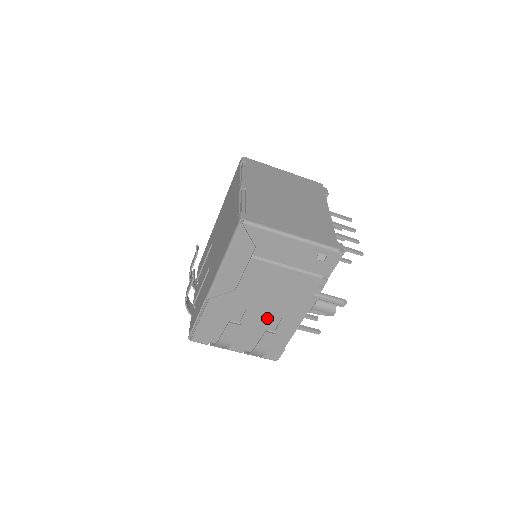
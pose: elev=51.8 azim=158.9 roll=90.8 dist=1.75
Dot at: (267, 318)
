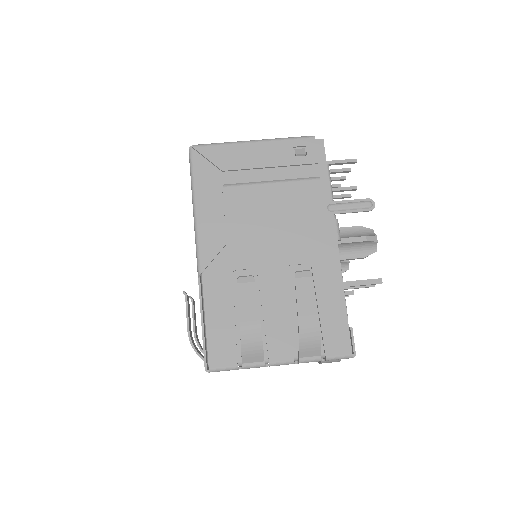
Dot at: (293, 276)
